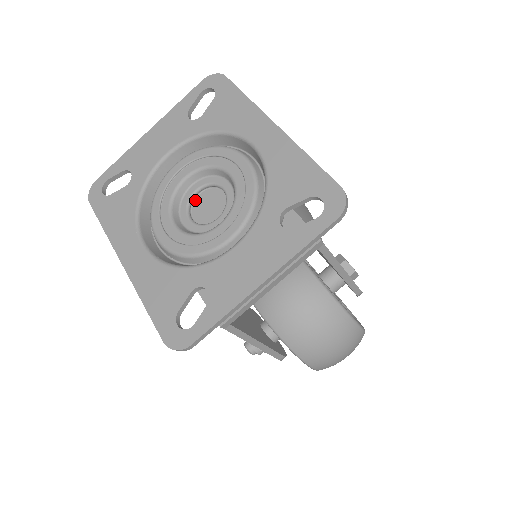
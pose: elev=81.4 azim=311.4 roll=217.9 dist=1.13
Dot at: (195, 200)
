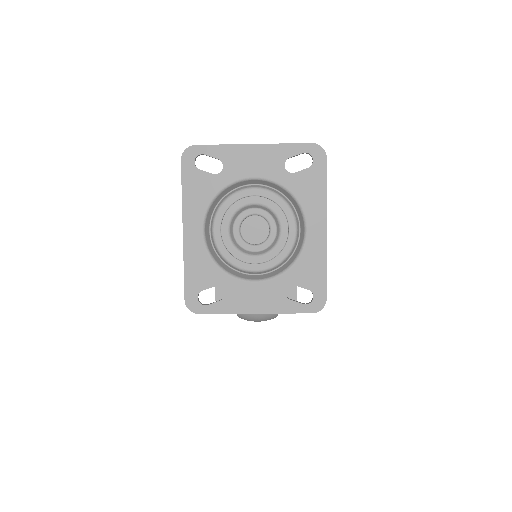
Dot at: (249, 217)
